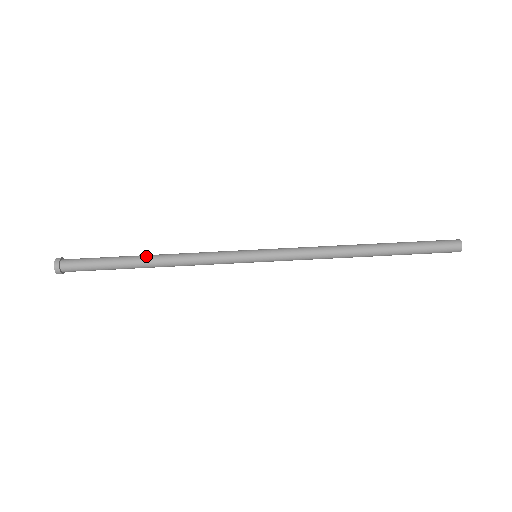
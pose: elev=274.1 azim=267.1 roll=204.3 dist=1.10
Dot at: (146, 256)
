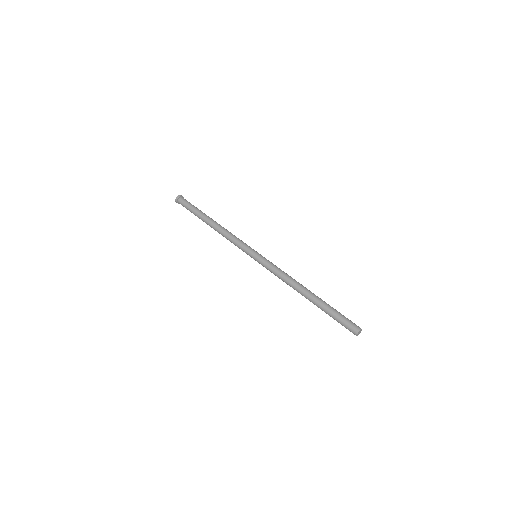
Dot at: (212, 220)
